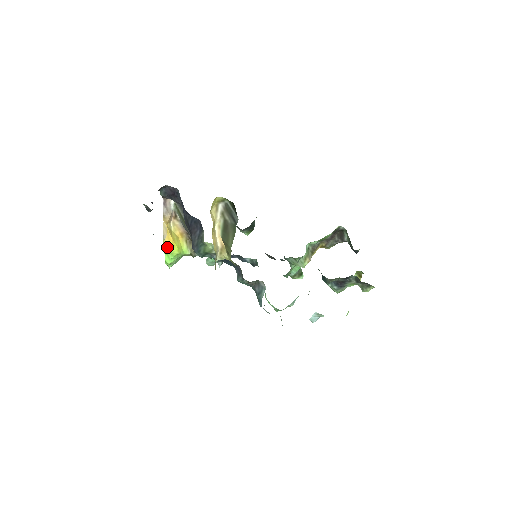
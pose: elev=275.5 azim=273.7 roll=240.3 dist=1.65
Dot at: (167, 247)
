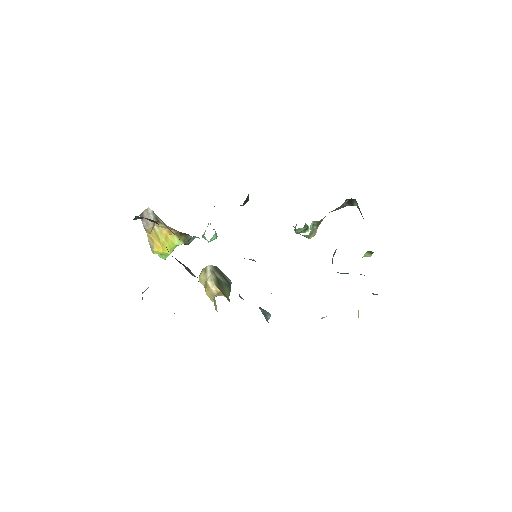
Dot at: (158, 253)
